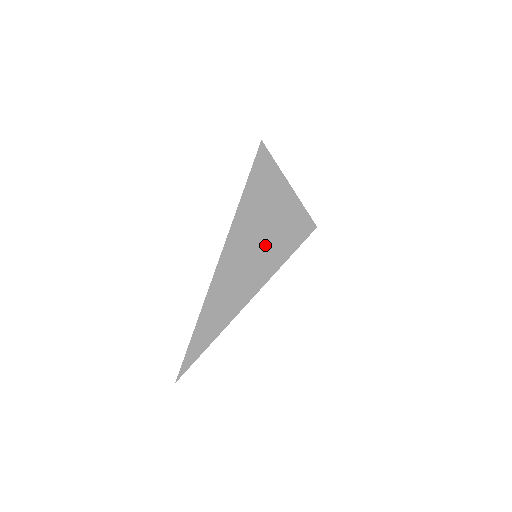
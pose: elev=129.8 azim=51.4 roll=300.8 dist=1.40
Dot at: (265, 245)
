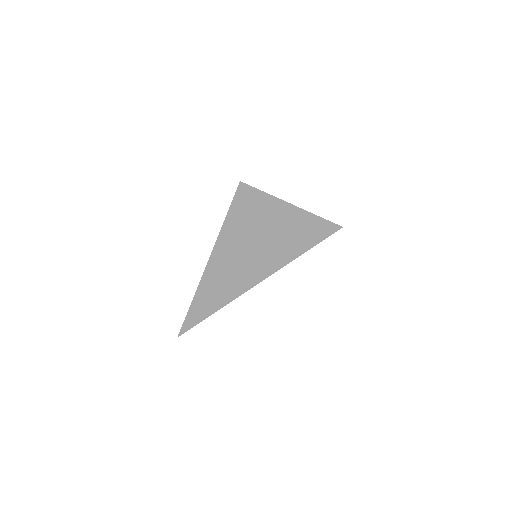
Dot at: (267, 247)
